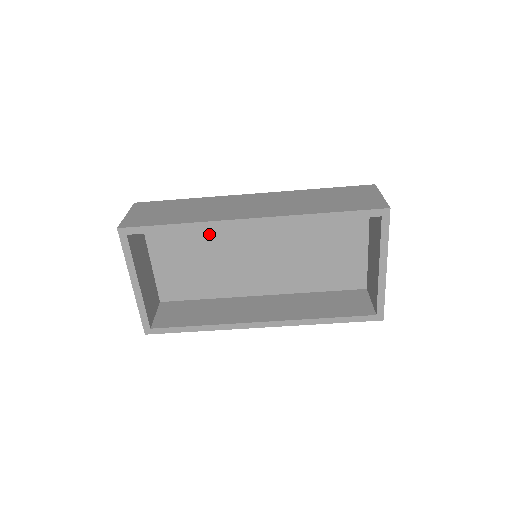
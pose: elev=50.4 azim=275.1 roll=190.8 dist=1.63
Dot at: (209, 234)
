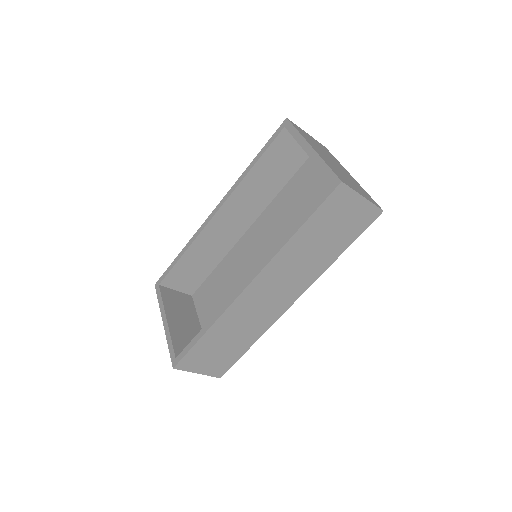
Dot at: (230, 274)
